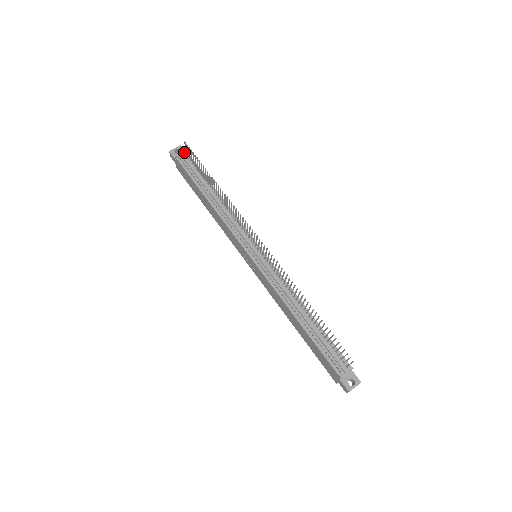
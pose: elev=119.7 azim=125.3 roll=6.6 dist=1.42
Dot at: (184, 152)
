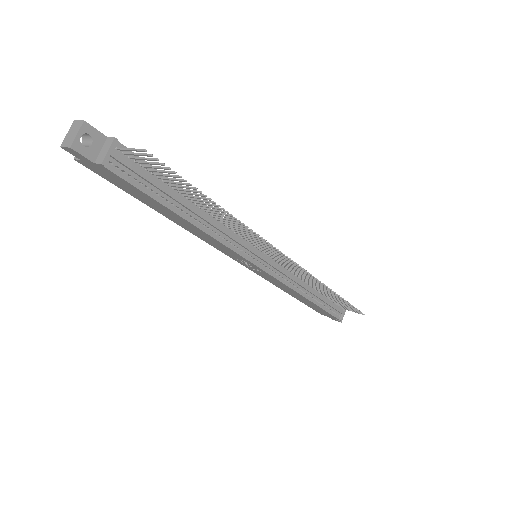
Dot at: (113, 146)
